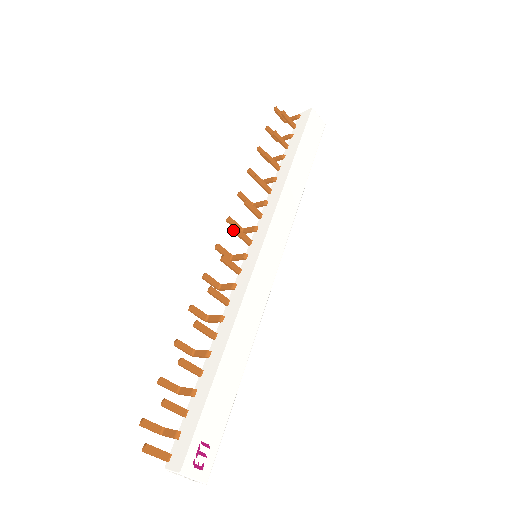
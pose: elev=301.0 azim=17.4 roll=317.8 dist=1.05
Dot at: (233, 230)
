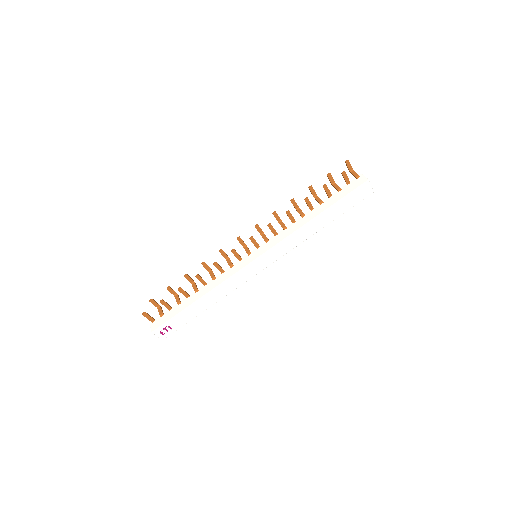
Dot at: (249, 238)
